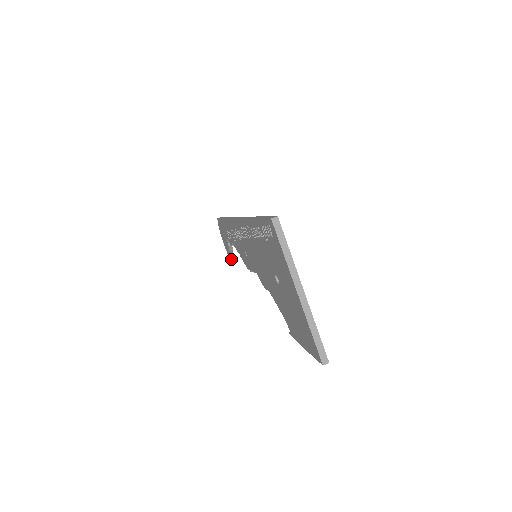
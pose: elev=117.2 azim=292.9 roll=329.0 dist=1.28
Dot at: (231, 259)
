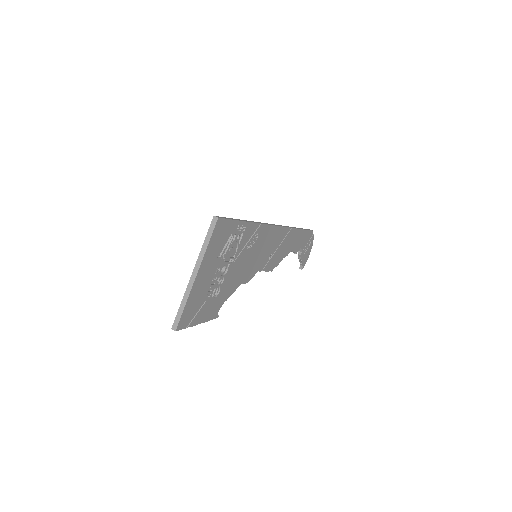
Dot at: (301, 267)
